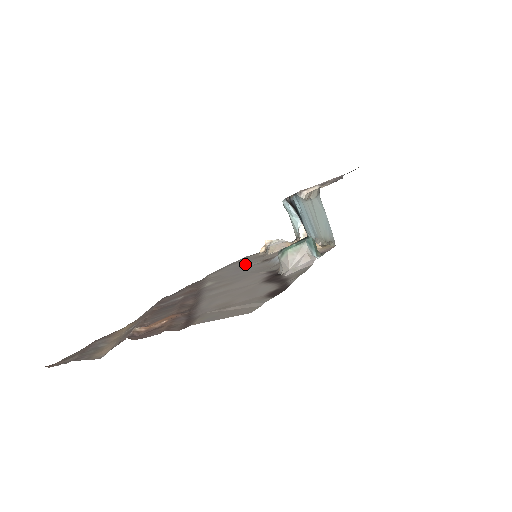
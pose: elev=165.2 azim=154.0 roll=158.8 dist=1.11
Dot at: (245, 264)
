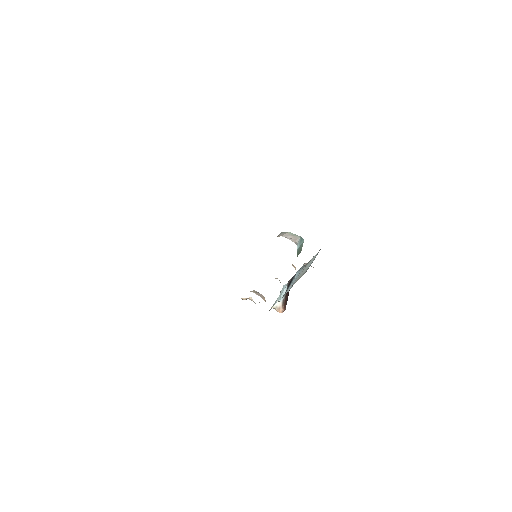
Dot at: occluded
